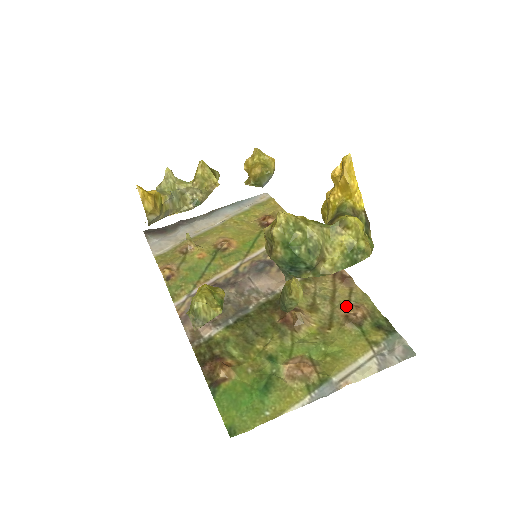
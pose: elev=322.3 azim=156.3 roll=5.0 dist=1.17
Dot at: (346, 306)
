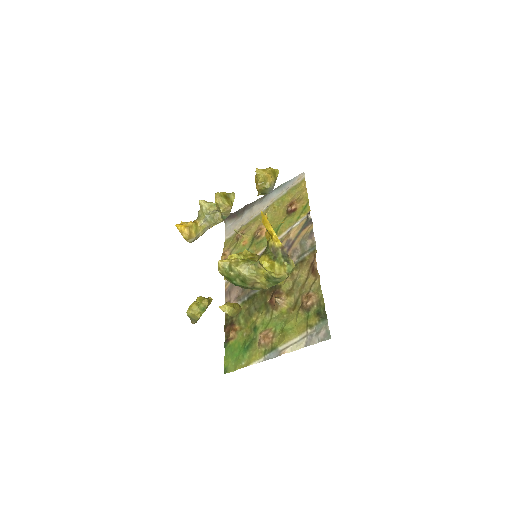
Dot at: (305, 295)
